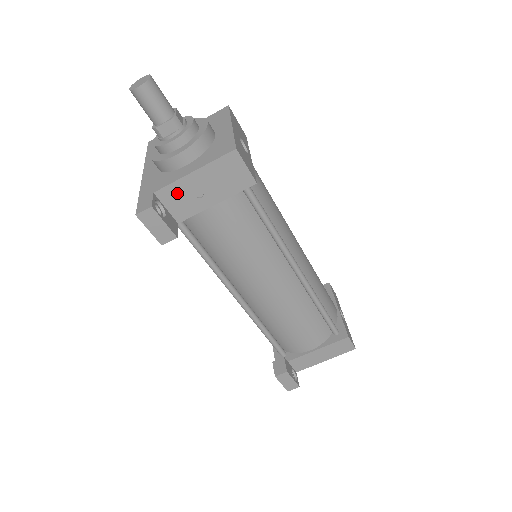
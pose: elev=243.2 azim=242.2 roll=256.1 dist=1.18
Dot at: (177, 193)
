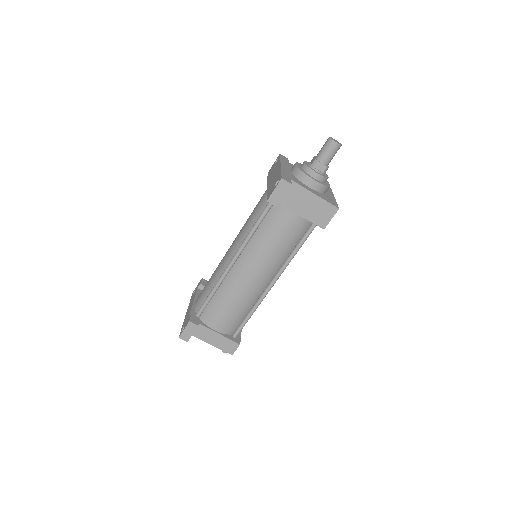
Dot at: (297, 192)
